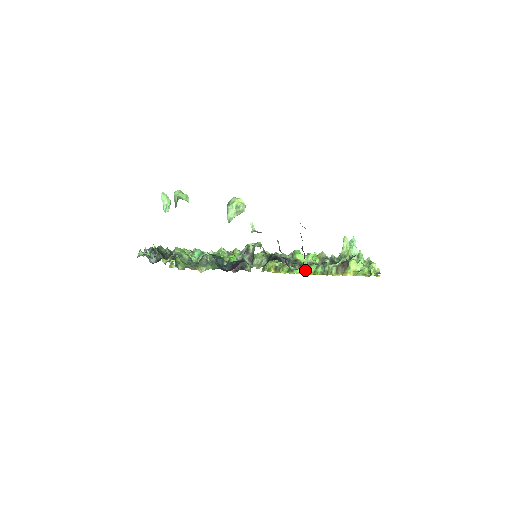
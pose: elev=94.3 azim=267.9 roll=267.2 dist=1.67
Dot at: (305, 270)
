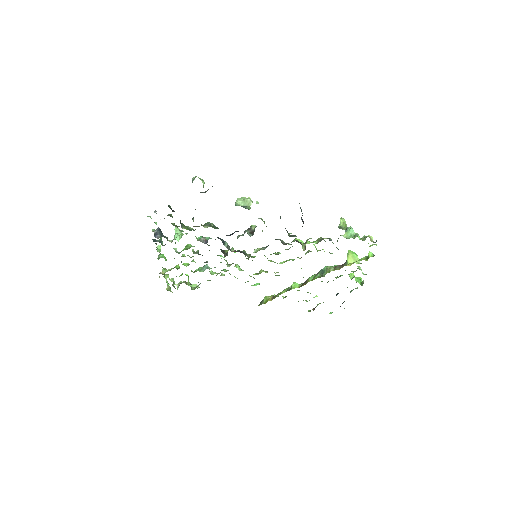
Dot at: (303, 248)
